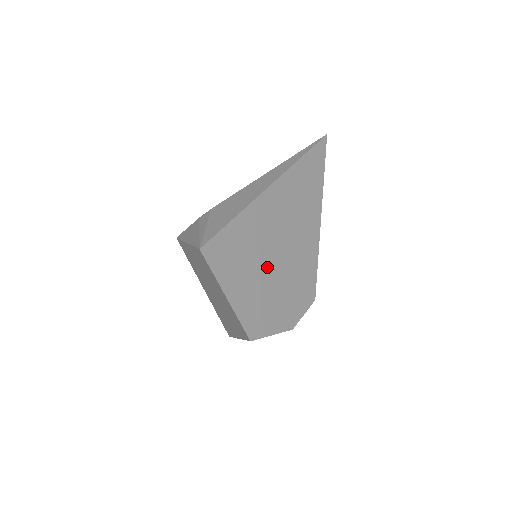
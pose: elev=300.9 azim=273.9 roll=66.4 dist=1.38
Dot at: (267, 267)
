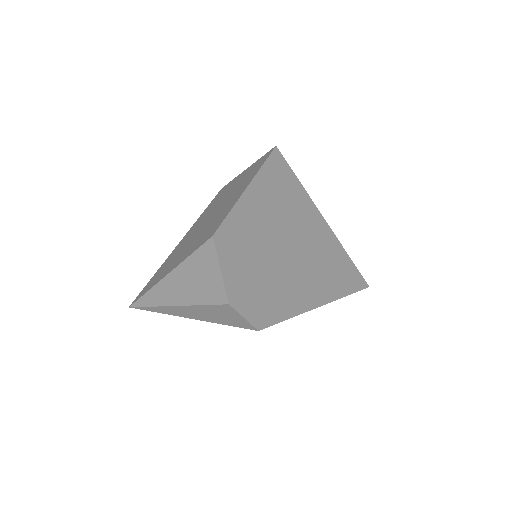
Dot at: (275, 241)
